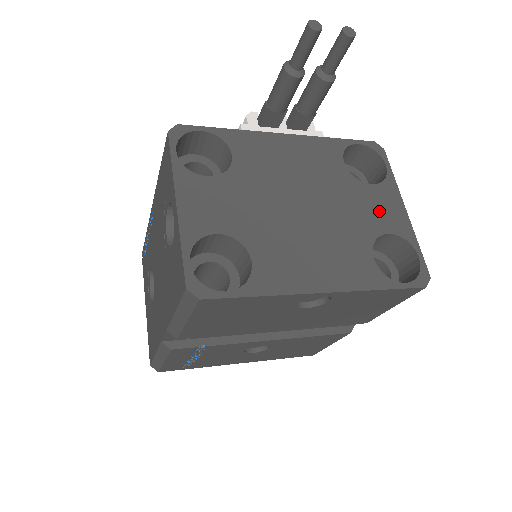
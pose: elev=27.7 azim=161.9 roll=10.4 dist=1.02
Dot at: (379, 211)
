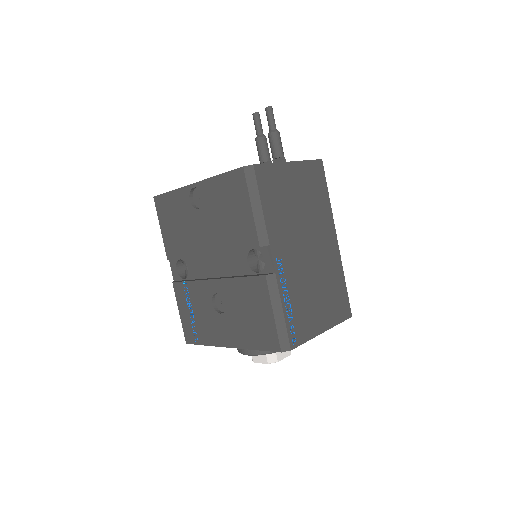
Dot at: occluded
